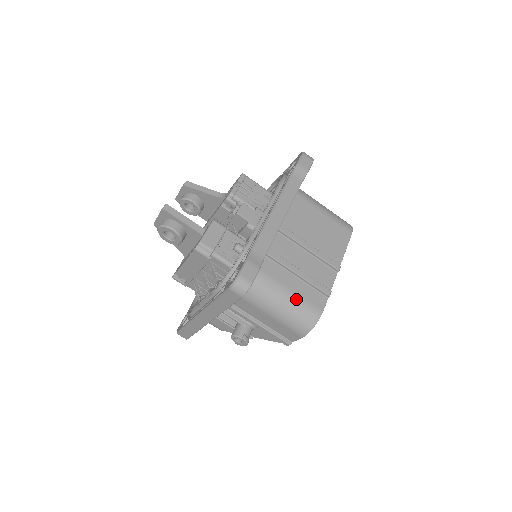
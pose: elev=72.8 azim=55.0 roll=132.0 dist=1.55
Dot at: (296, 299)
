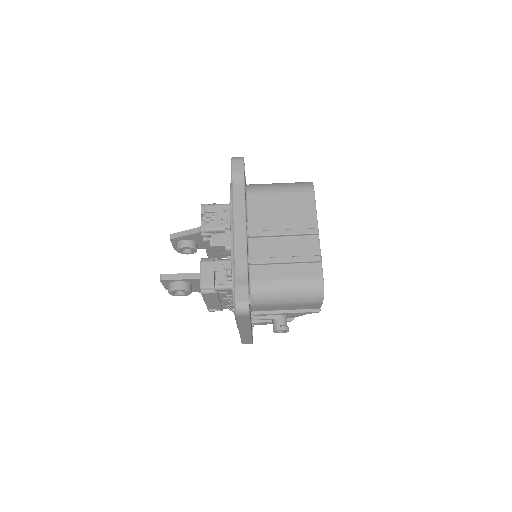
Dot at: (295, 282)
